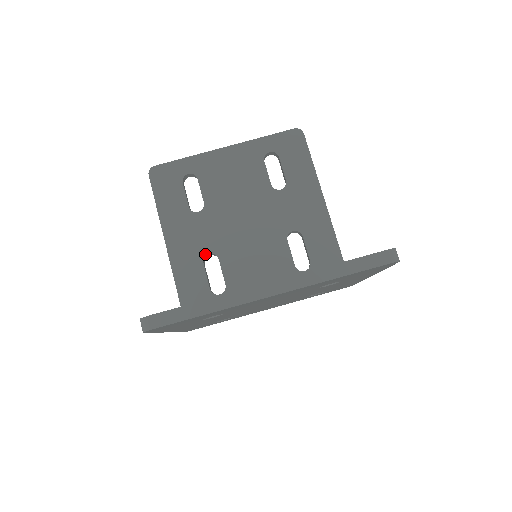
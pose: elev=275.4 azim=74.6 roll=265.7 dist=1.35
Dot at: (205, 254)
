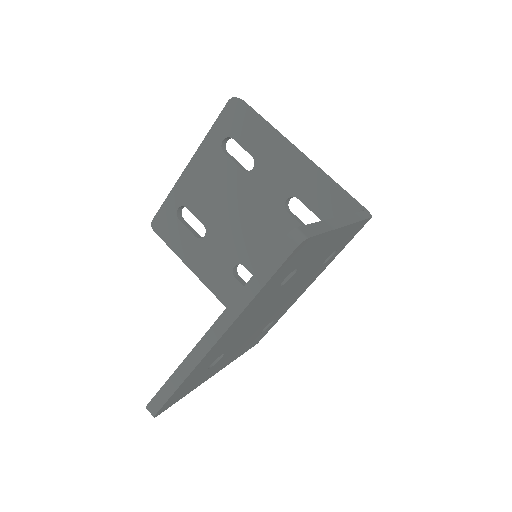
Dot at: (231, 269)
